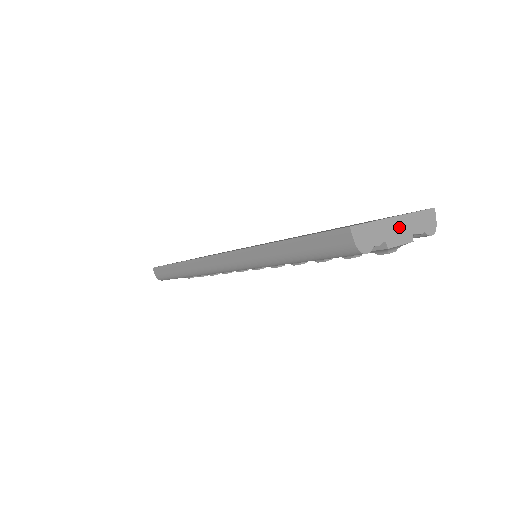
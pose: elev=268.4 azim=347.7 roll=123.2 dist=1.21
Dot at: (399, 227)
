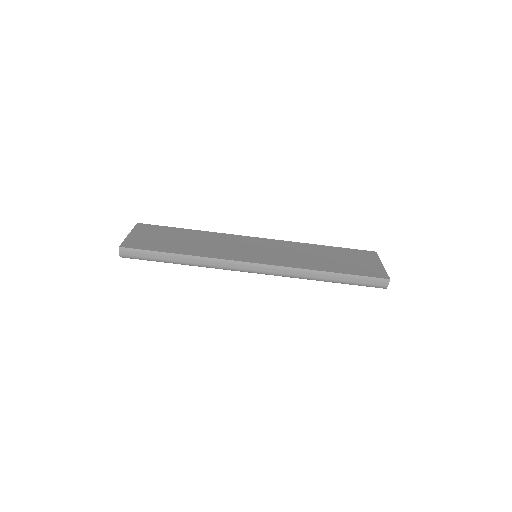
Dot at: occluded
